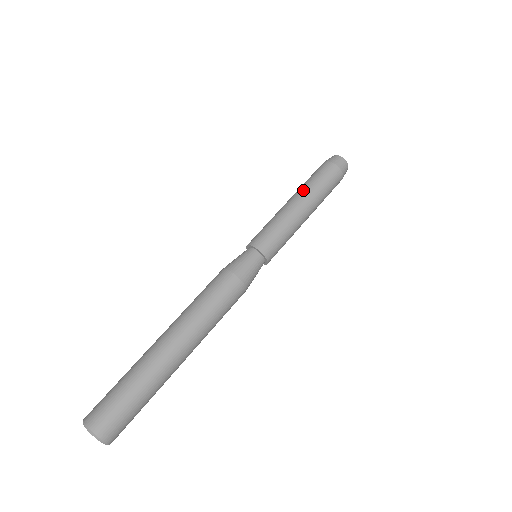
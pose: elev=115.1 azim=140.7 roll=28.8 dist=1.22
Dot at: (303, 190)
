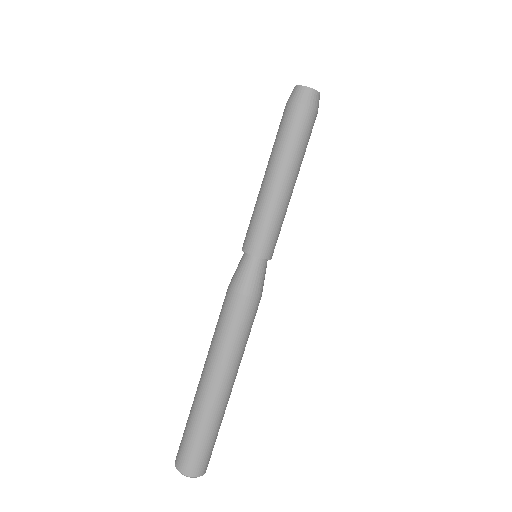
Dot at: (292, 163)
